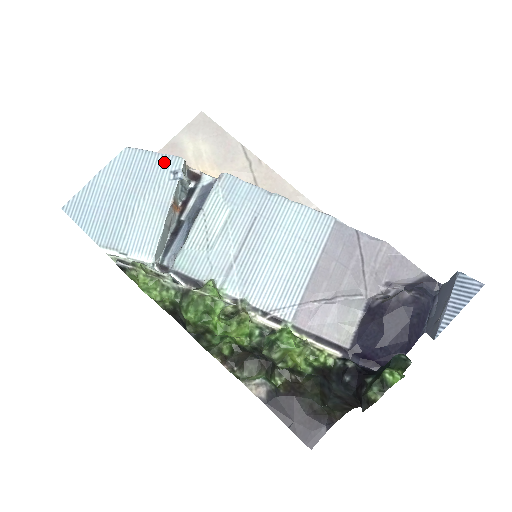
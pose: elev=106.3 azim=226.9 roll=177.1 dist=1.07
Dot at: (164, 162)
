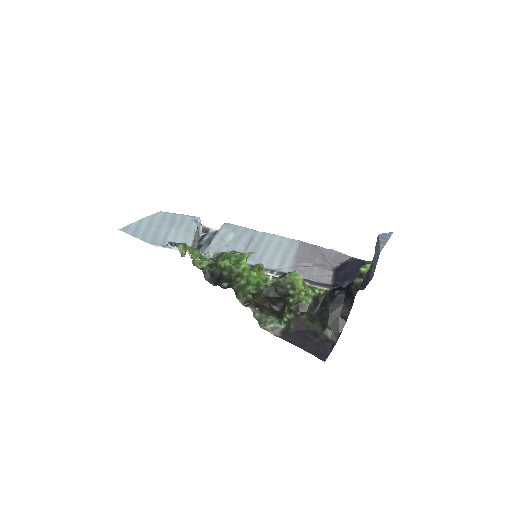
Dot at: (187, 217)
